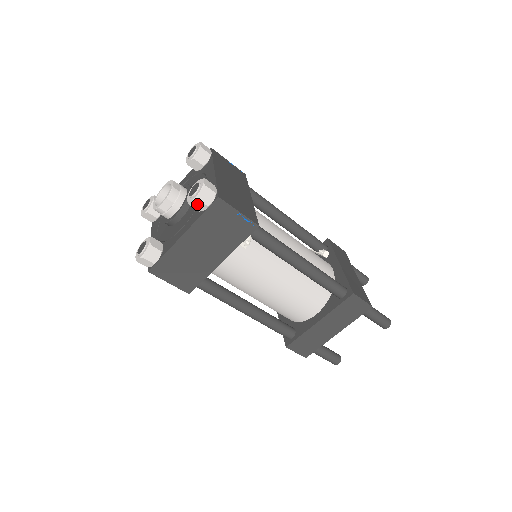
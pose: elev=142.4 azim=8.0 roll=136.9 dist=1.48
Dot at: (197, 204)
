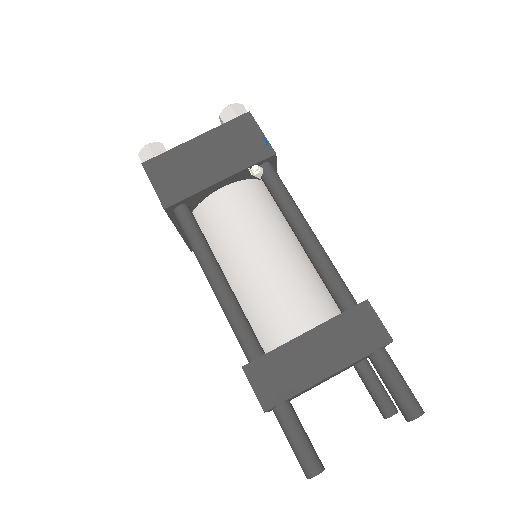
Dot at: (227, 114)
